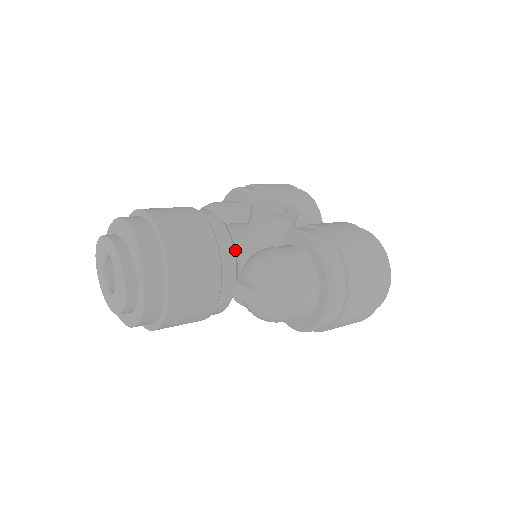
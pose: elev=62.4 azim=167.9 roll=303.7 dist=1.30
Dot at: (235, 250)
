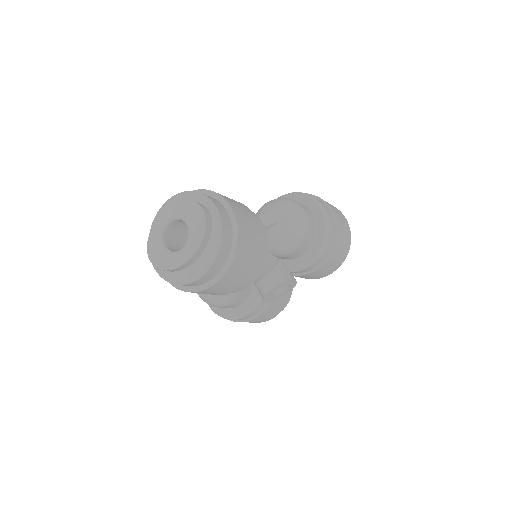
Dot at: occluded
